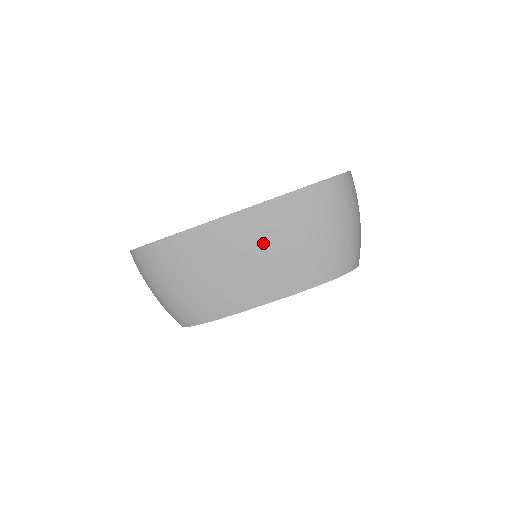
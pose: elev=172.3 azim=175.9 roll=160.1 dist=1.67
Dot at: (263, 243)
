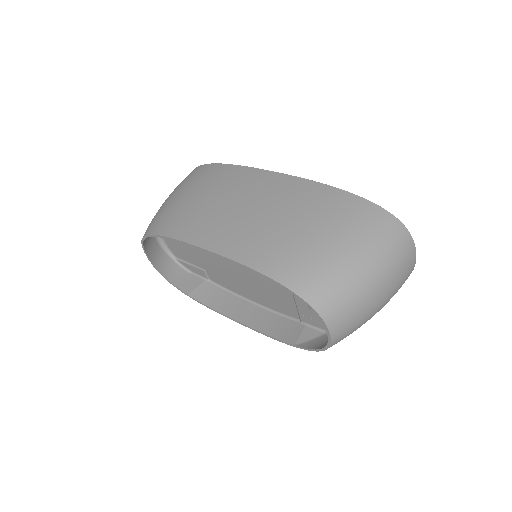
Dot at: (267, 203)
